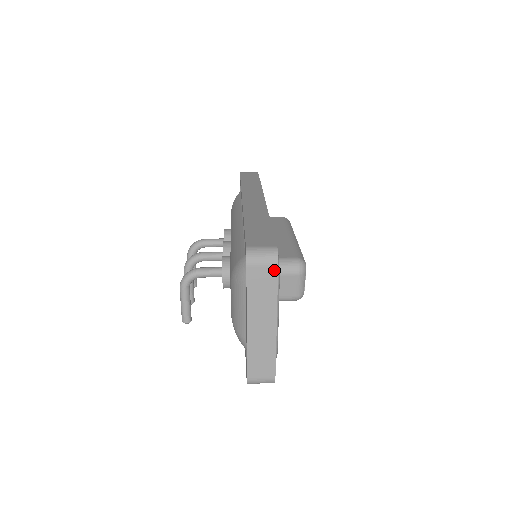
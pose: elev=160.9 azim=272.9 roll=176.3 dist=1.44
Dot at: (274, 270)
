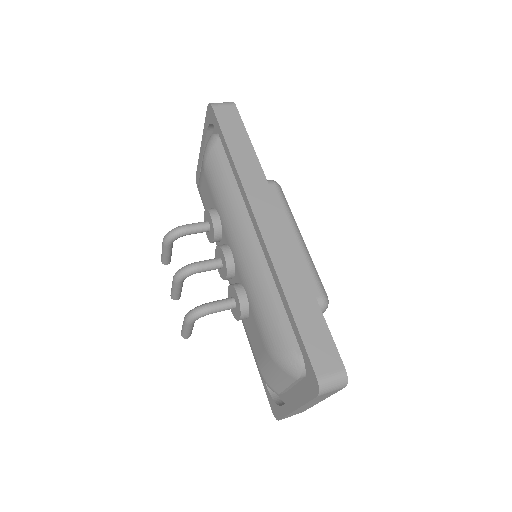
Dot at: (340, 389)
